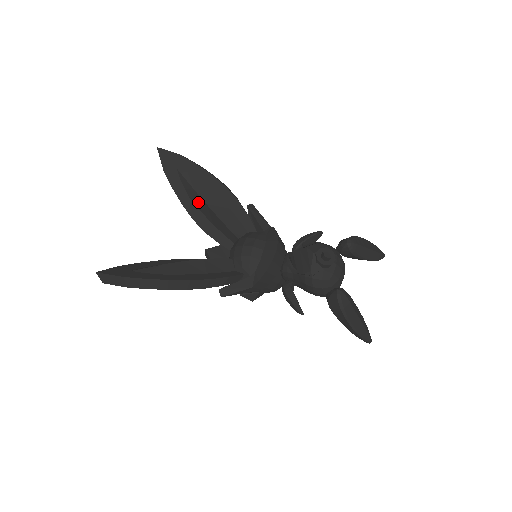
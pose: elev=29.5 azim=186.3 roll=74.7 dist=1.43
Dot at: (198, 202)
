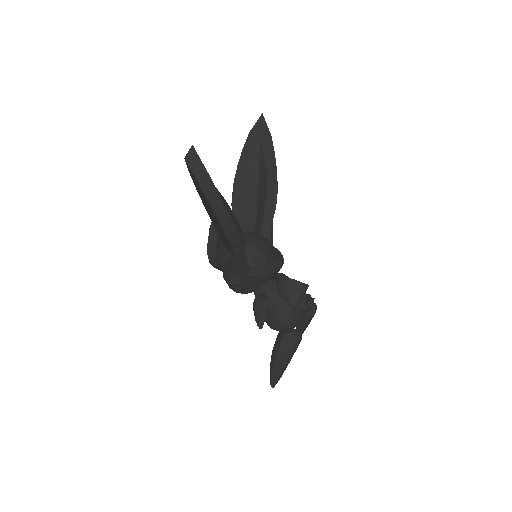
Dot at: (252, 178)
